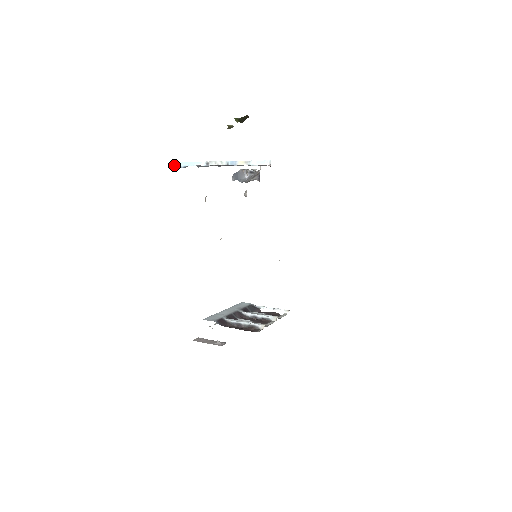
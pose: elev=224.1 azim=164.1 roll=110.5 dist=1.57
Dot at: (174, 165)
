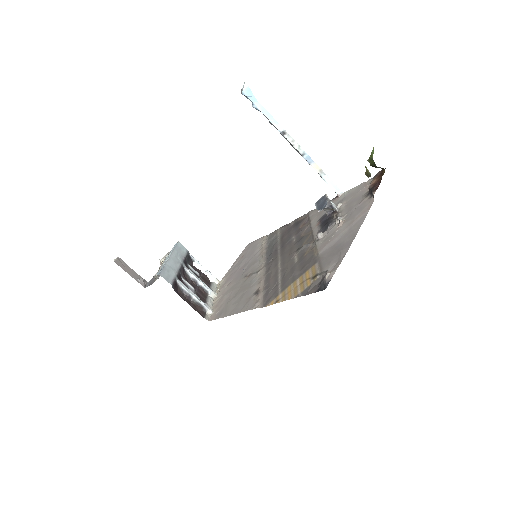
Dot at: (248, 96)
